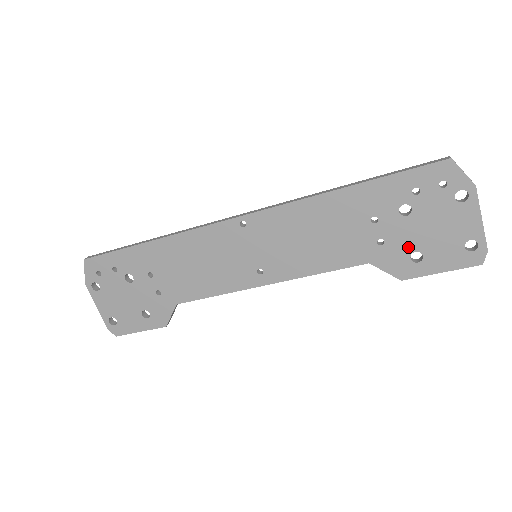
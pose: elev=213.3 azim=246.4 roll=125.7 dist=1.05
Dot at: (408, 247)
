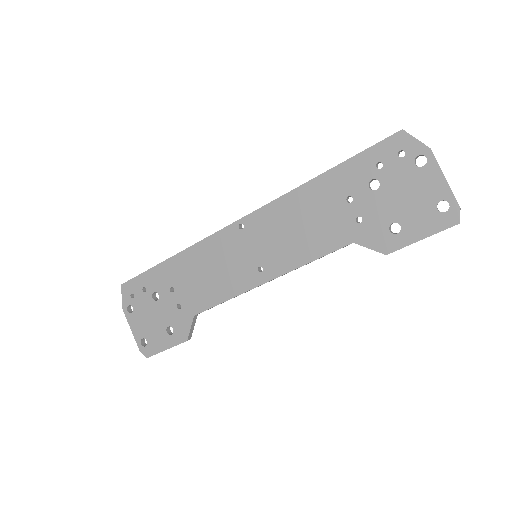
Dot at: (385, 220)
